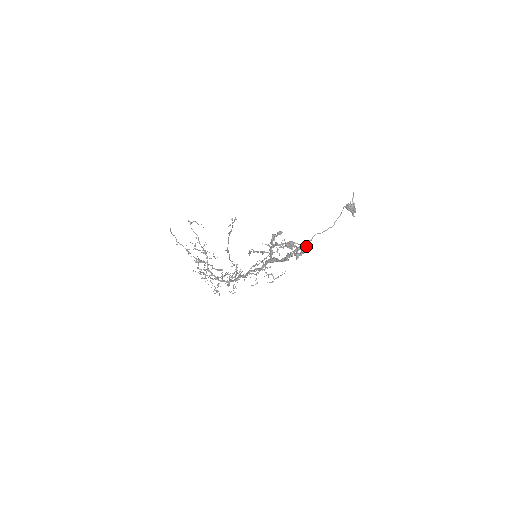
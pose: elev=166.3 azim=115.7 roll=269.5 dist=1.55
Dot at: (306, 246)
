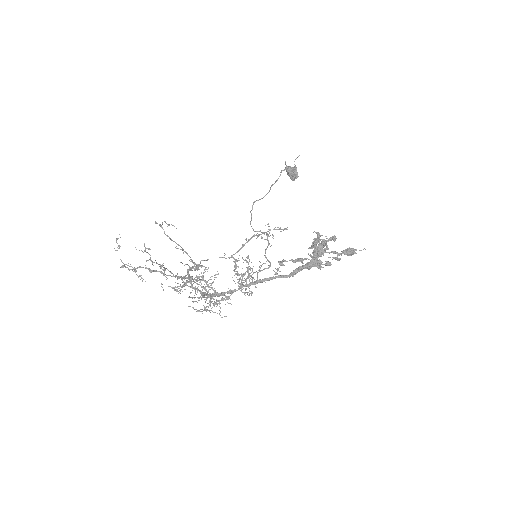
Dot at: (319, 238)
